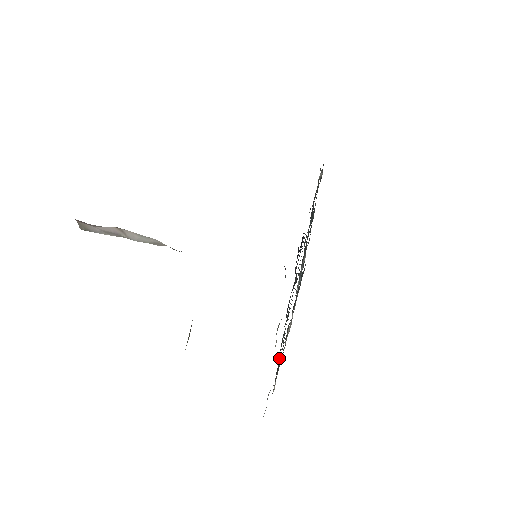
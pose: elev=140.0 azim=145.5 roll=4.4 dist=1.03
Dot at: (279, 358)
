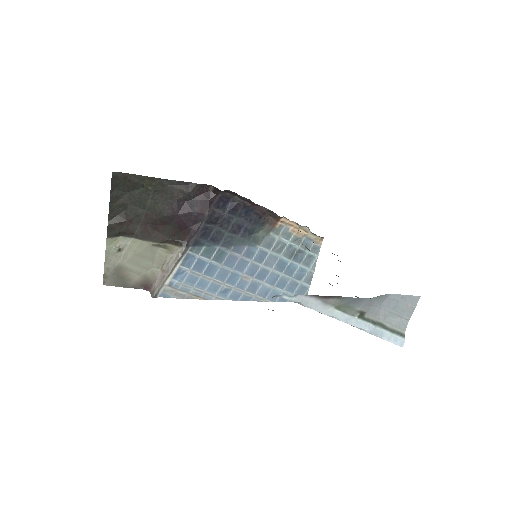
Dot at: occluded
